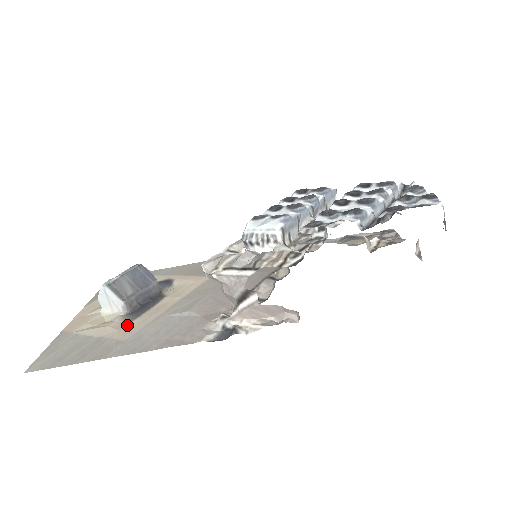
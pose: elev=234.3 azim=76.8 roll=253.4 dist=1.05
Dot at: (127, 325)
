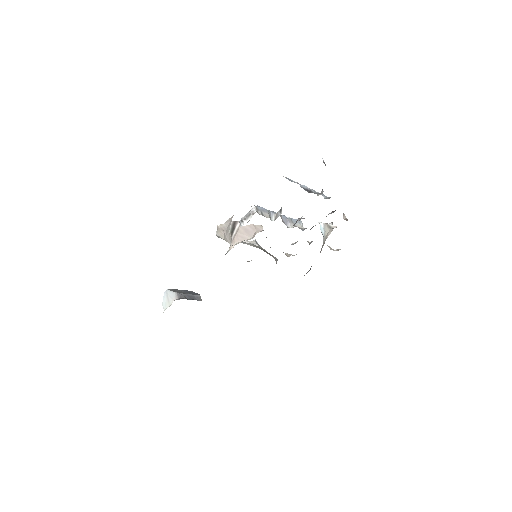
Dot at: occluded
